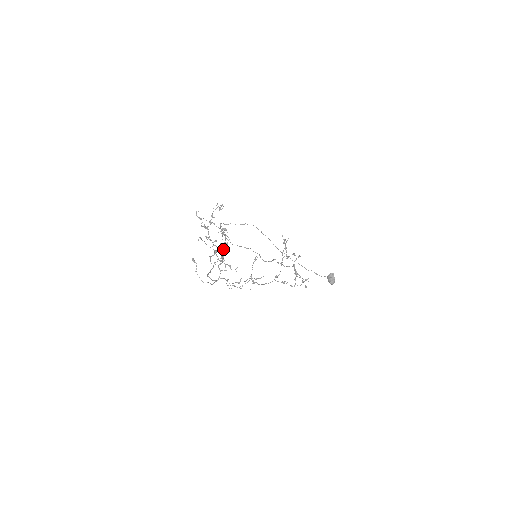
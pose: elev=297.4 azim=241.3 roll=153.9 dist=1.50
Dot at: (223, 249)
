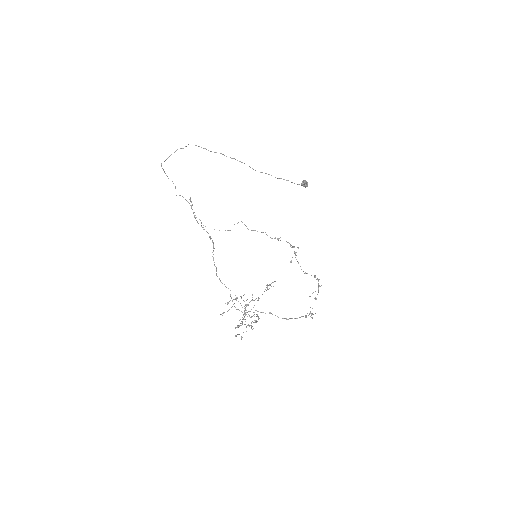
Dot at: occluded
